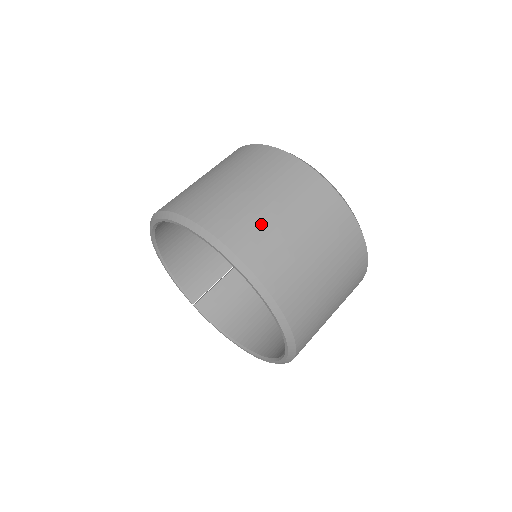
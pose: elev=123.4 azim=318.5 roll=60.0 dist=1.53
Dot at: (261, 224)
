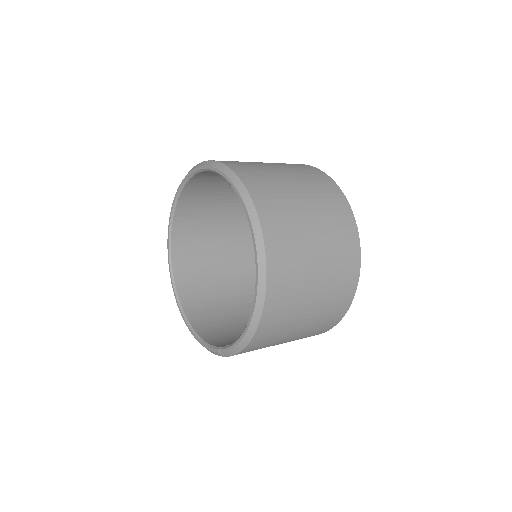
Dot at: occluded
